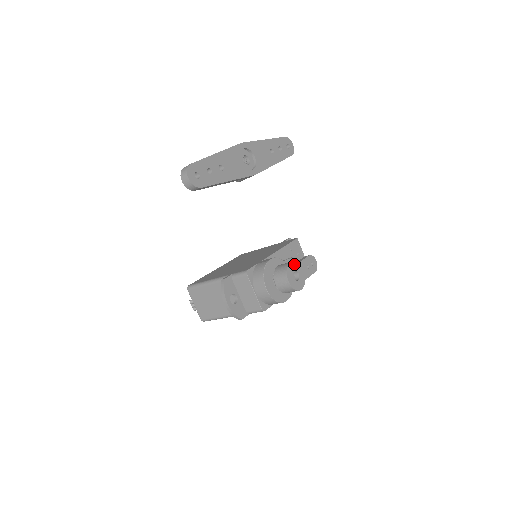
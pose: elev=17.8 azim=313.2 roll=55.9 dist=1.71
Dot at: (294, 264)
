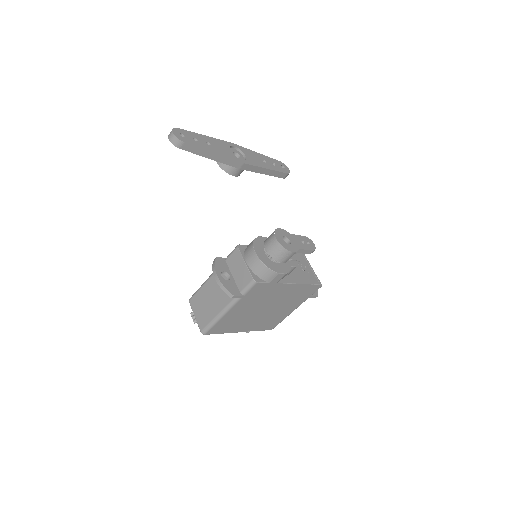
Dot at: (284, 232)
